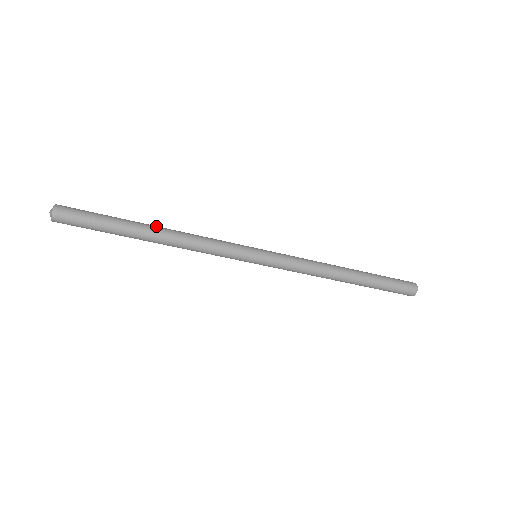
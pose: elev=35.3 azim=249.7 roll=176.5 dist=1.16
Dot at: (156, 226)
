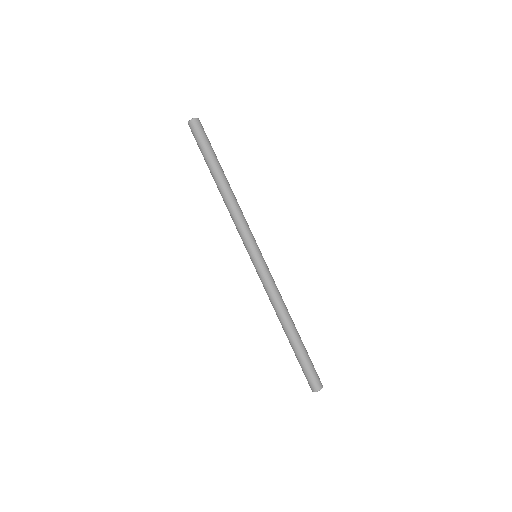
Dot at: occluded
